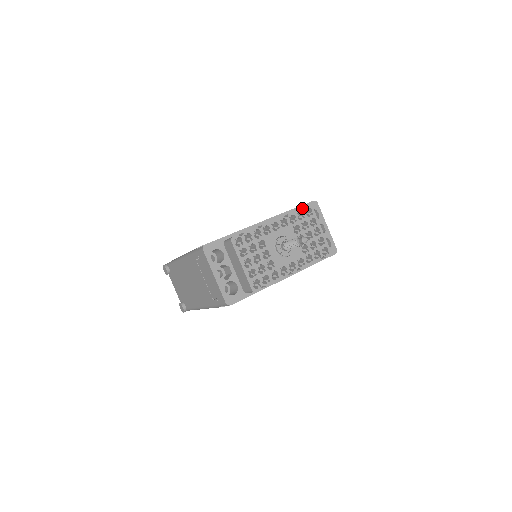
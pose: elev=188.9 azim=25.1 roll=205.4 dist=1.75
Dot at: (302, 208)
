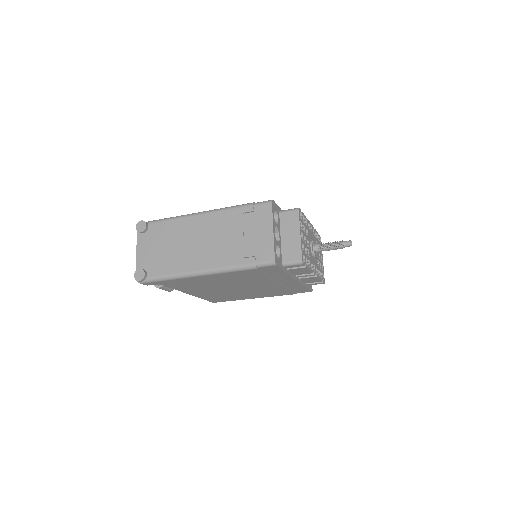
Dot at: occluded
